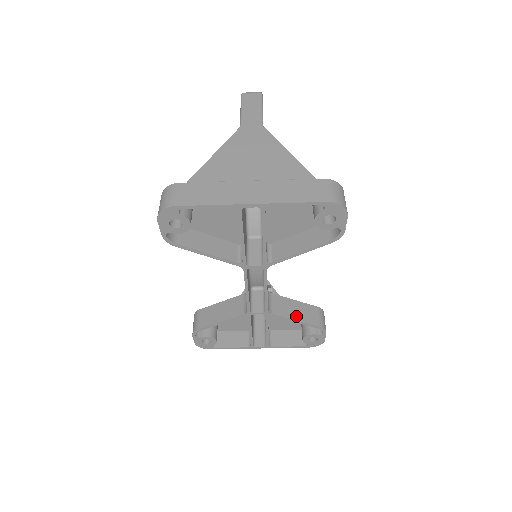
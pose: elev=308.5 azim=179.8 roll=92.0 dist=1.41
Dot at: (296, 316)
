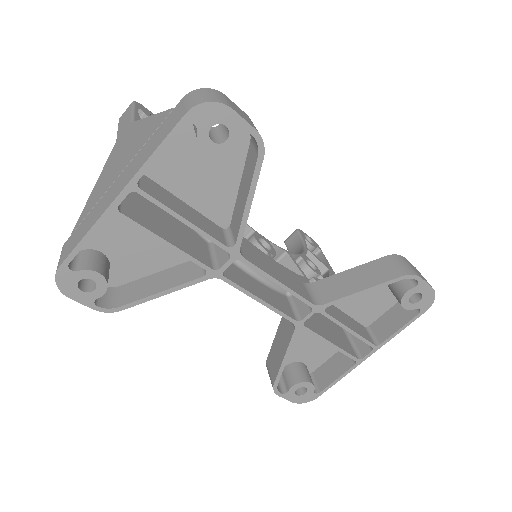
Dot at: (359, 286)
